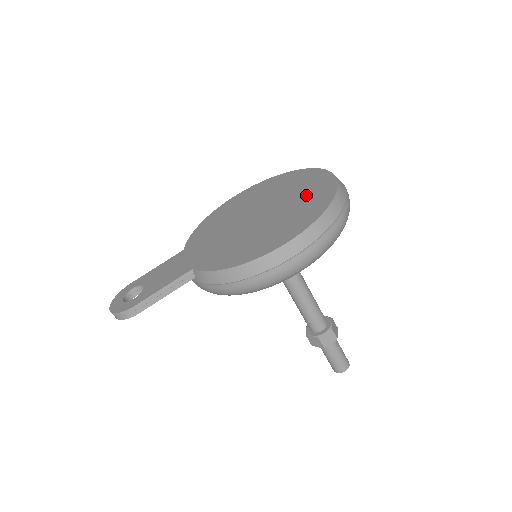
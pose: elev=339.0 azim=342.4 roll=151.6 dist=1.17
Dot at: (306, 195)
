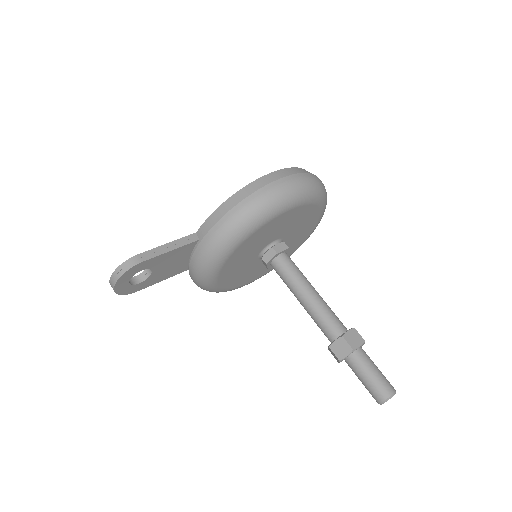
Dot at: occluded
